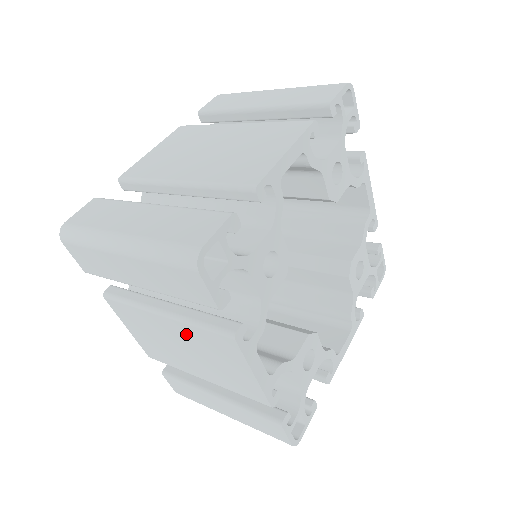
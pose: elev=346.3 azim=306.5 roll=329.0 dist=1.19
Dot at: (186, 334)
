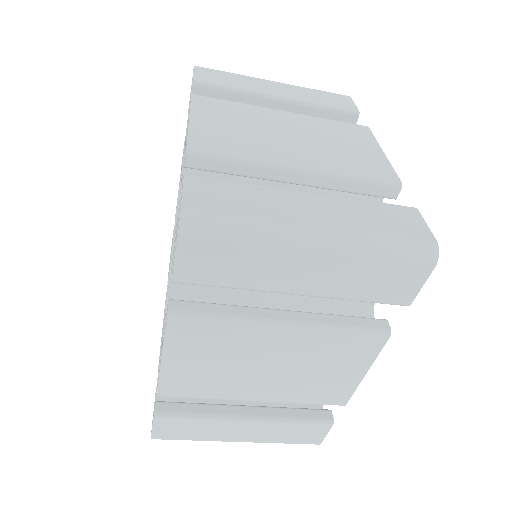
Dot at: (308, 123)
